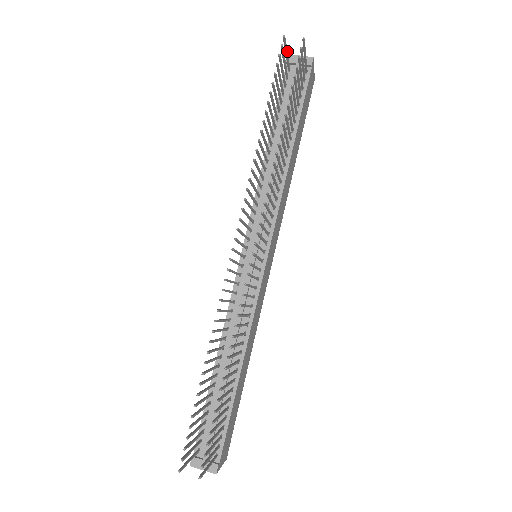
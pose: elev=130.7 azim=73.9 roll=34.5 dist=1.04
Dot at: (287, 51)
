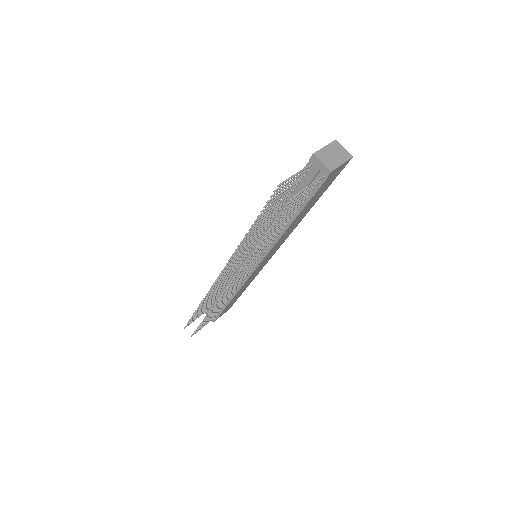
Dot at: (294, 176)
